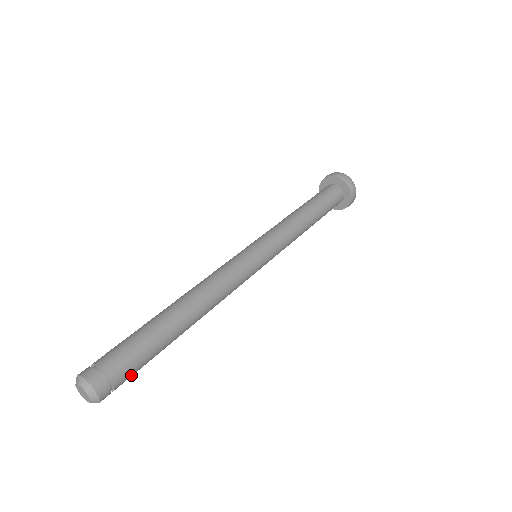
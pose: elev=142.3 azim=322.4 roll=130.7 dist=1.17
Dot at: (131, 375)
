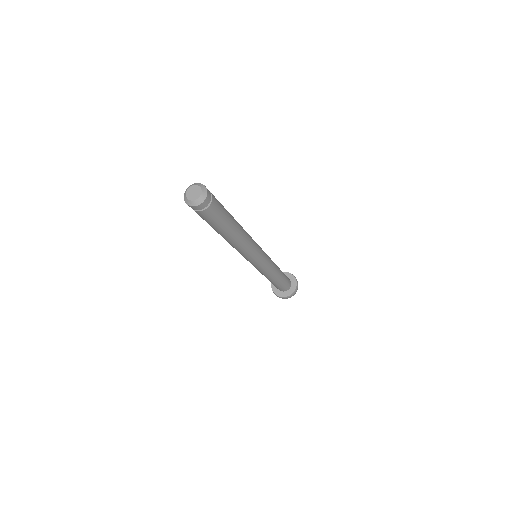
Dot at: (216, 211)
